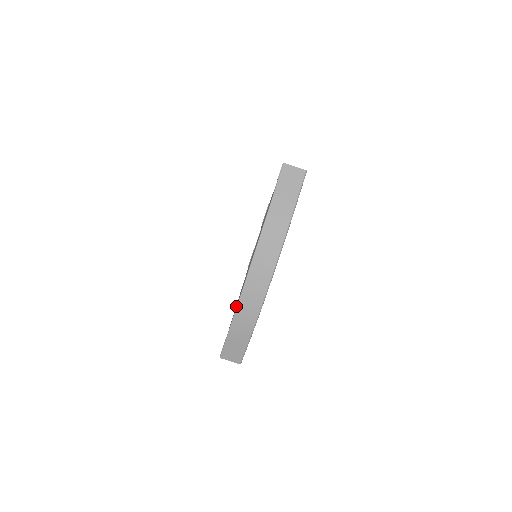
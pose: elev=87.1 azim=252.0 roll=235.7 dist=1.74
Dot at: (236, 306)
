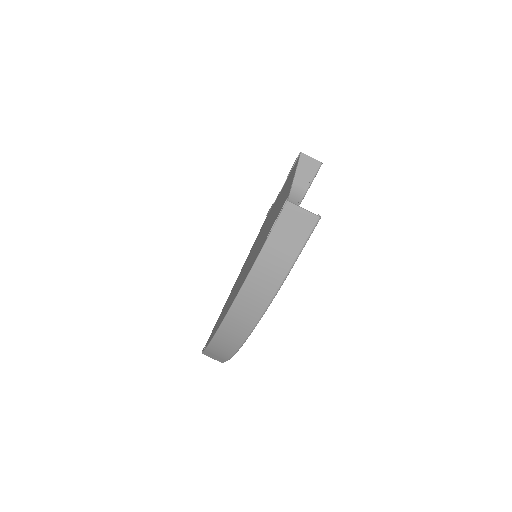
Dot at: occluded
